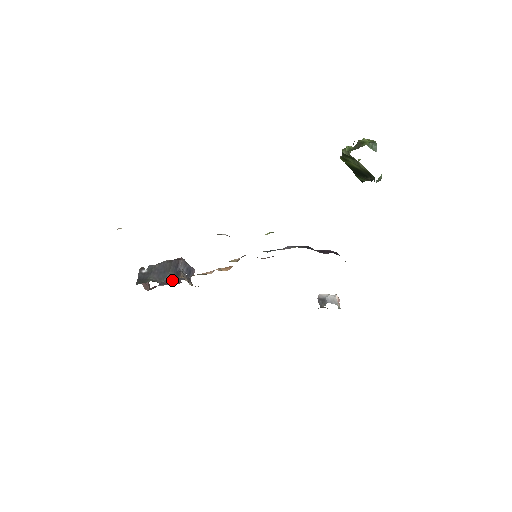
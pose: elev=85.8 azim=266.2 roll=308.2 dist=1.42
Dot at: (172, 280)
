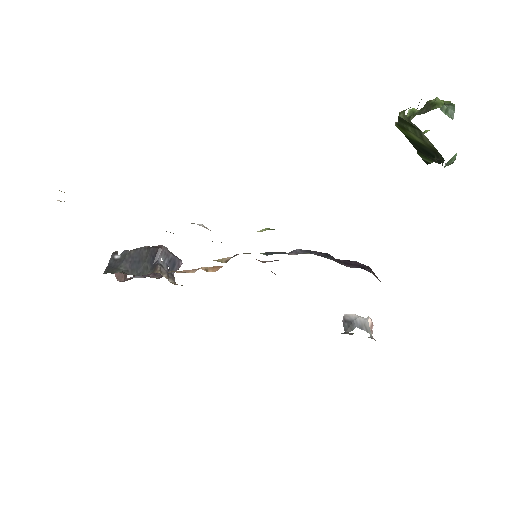
Dot at: (146, 274)
